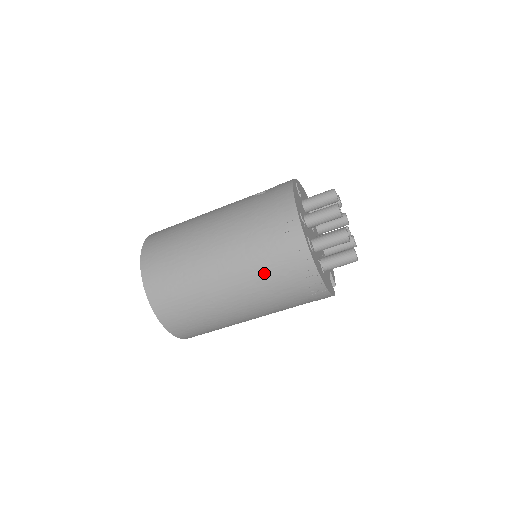
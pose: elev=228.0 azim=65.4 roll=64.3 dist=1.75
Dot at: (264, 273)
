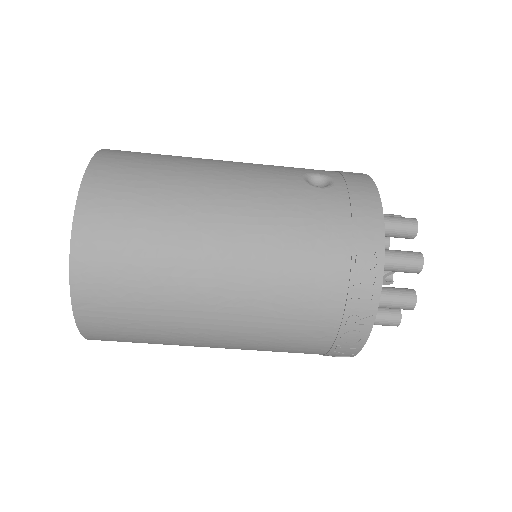
Dot at: (291, 326)
